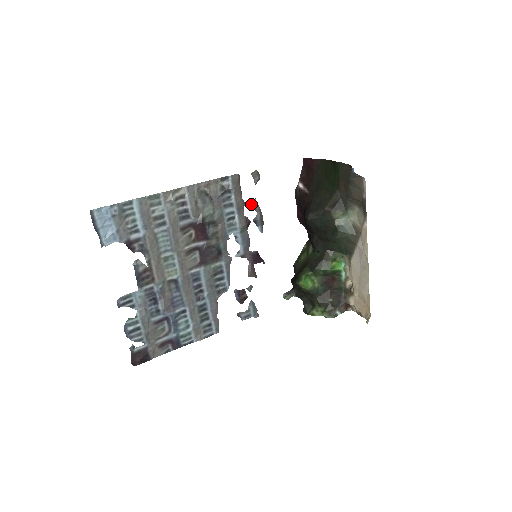
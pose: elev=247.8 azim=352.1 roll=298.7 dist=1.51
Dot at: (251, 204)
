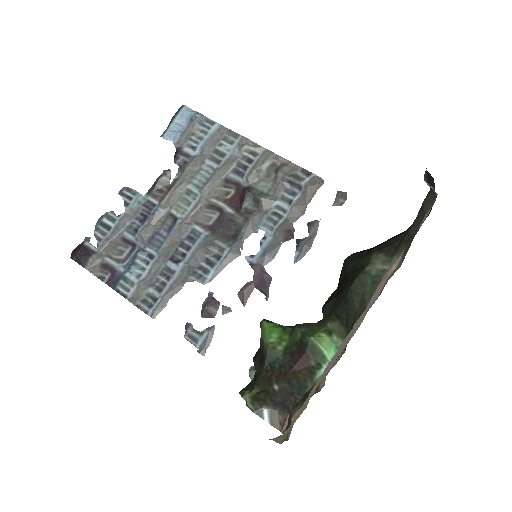
Dot at: (311, 221)
